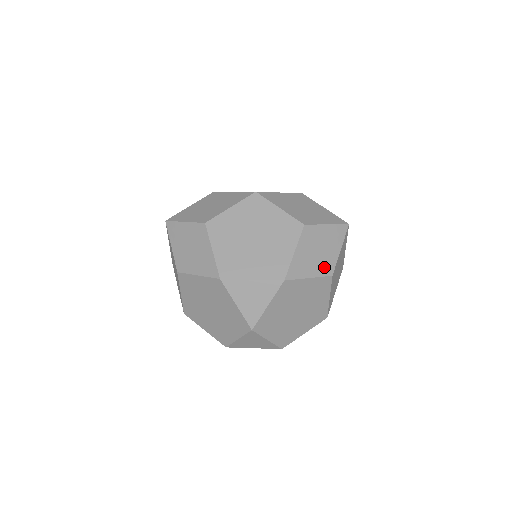
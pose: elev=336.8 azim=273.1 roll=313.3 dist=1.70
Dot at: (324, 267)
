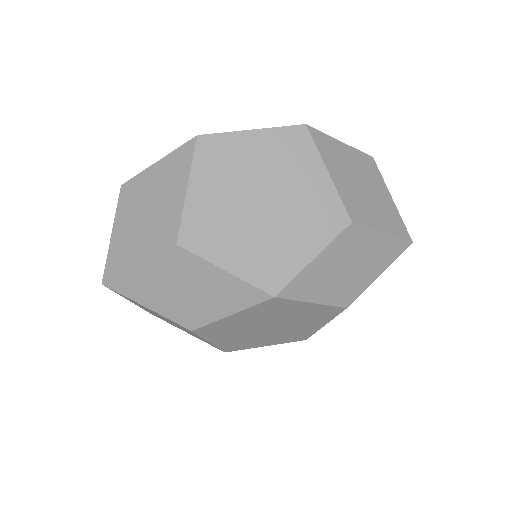
Dot at: occluded
